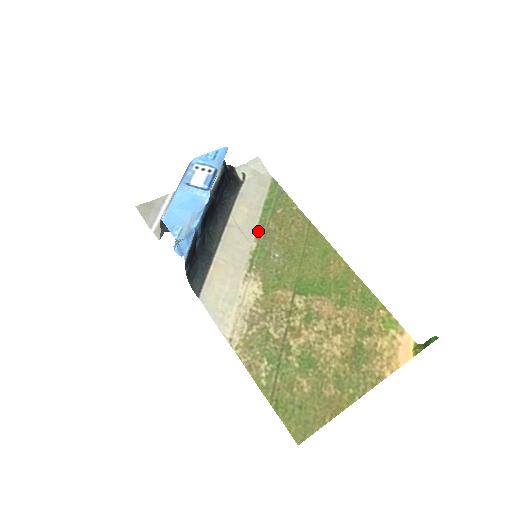
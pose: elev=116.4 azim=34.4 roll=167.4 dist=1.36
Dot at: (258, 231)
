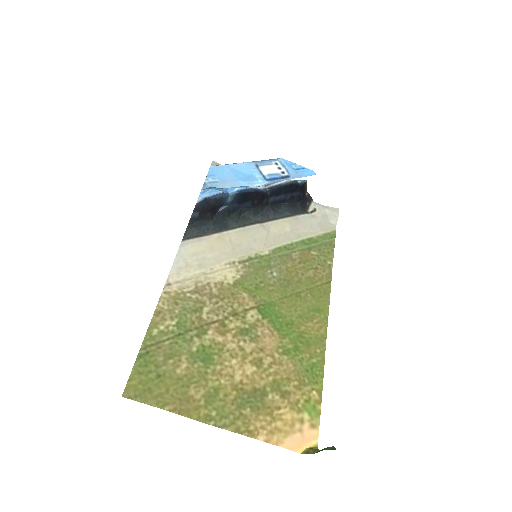
Dot at: (280, 248)
